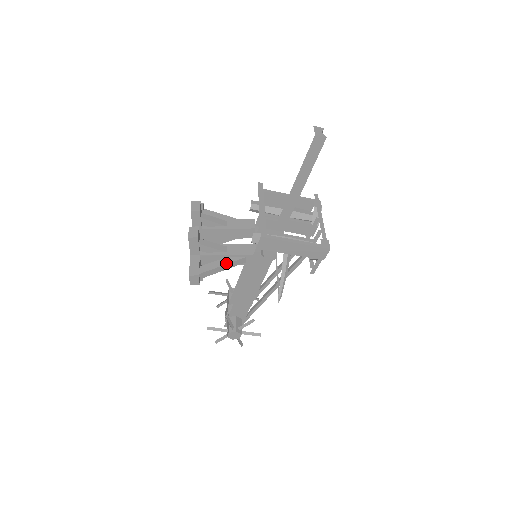
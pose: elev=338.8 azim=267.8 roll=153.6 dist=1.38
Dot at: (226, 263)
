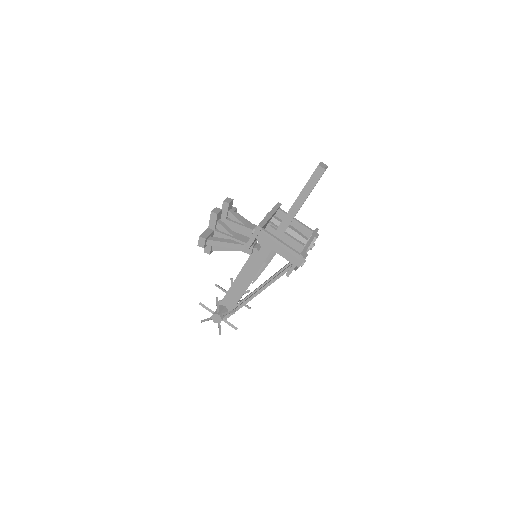
Dot at: (229, 242)
